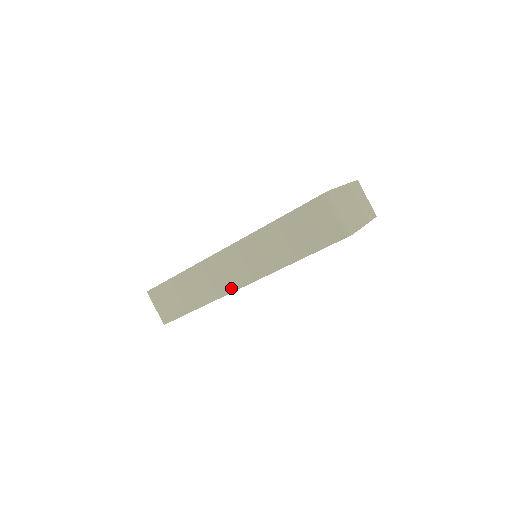
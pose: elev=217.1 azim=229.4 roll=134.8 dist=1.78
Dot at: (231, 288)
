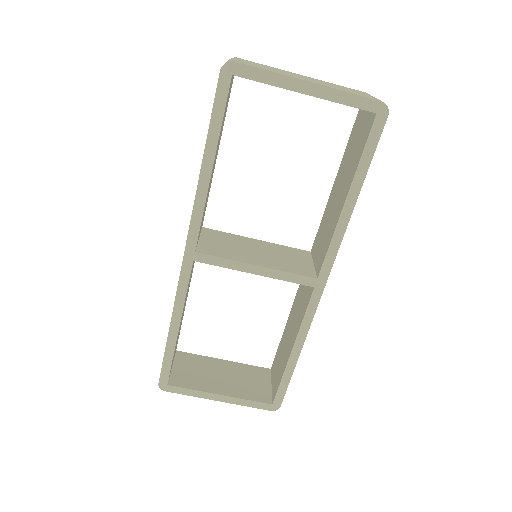
Dot at: (181, 268)
